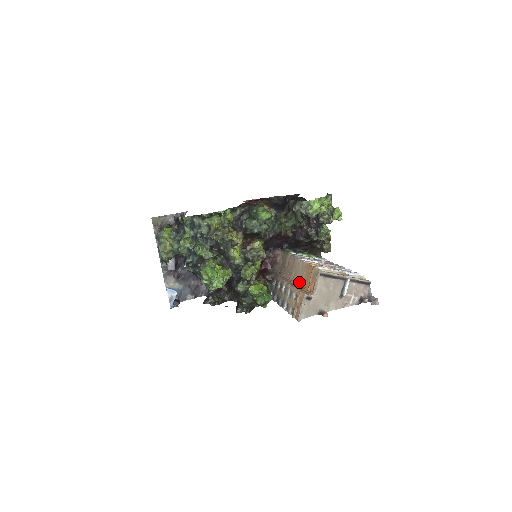
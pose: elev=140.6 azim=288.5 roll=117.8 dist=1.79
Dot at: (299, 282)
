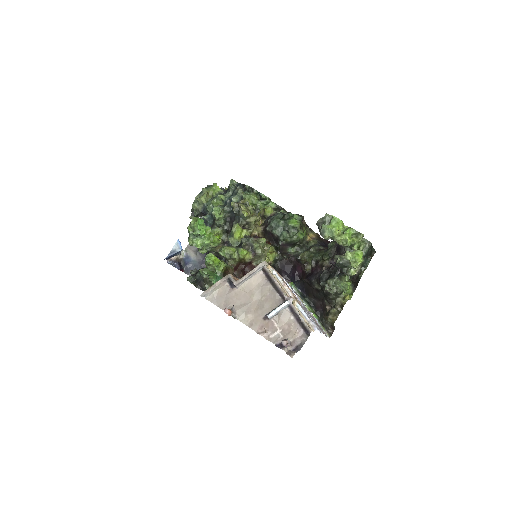
Dot at: occluded
